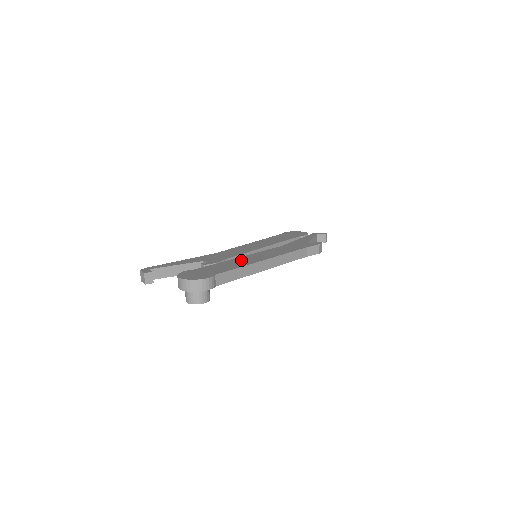
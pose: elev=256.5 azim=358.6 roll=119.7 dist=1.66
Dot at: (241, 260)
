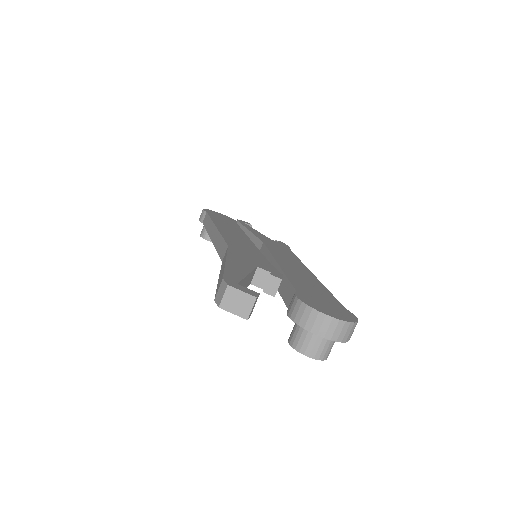
Dot at: (295, 271)
